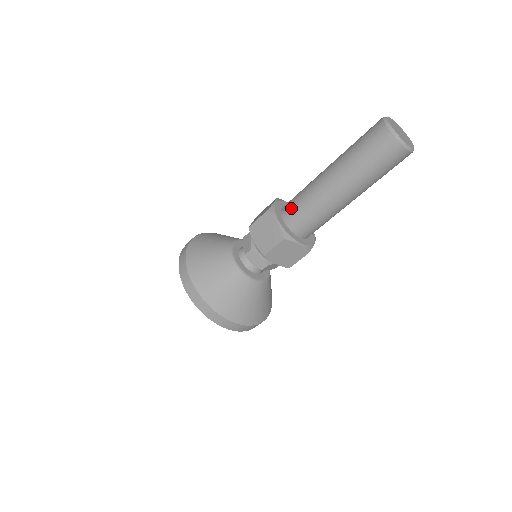
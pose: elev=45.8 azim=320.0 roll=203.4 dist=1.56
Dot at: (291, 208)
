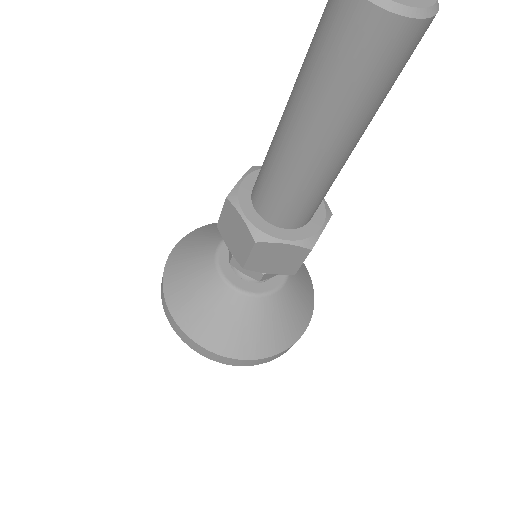
Dot at: (258, 187)
